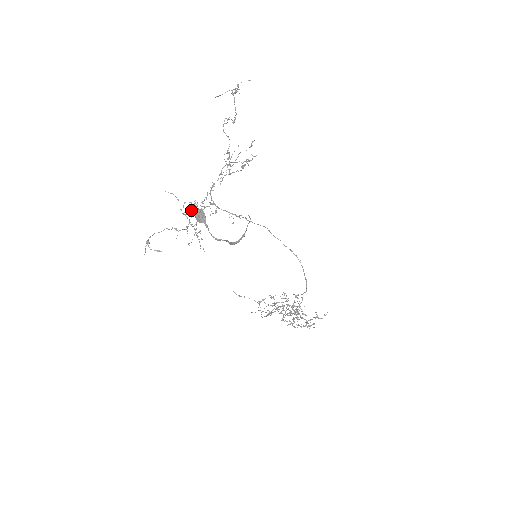
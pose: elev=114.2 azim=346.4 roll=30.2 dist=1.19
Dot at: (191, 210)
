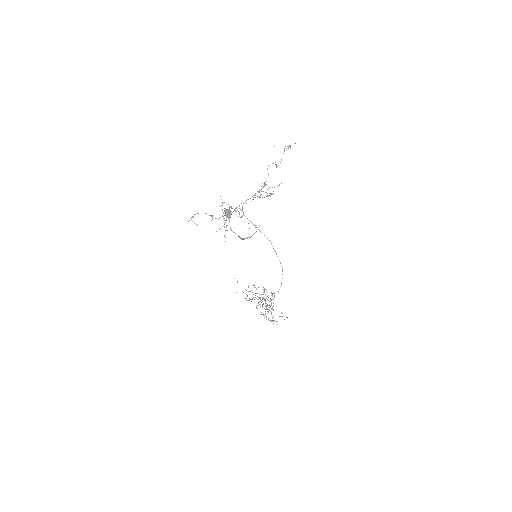
Dot at: (225, 208)
